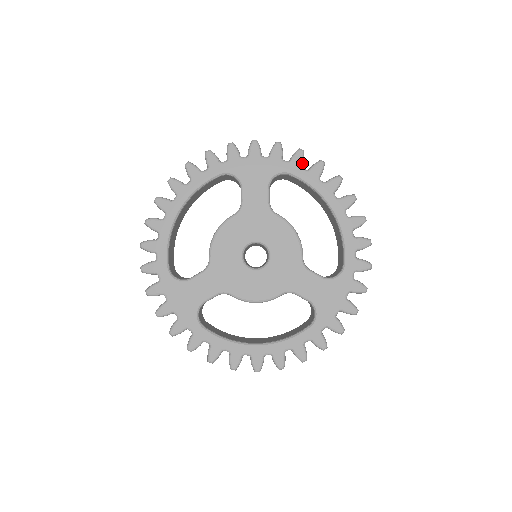
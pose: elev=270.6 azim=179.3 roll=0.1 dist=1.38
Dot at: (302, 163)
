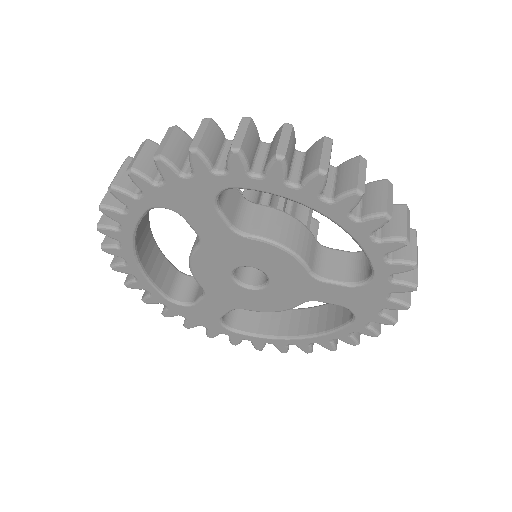
Dot at: (247, 168)
